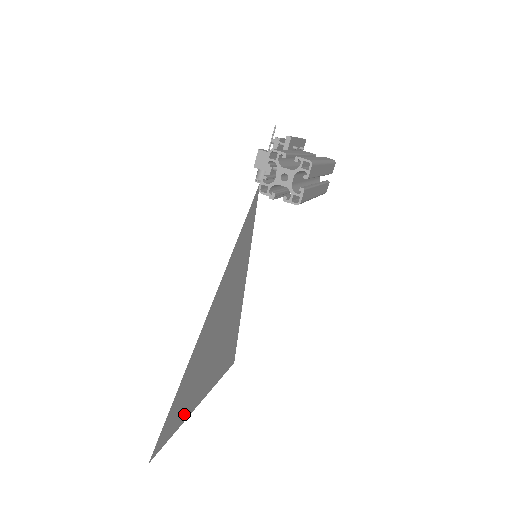
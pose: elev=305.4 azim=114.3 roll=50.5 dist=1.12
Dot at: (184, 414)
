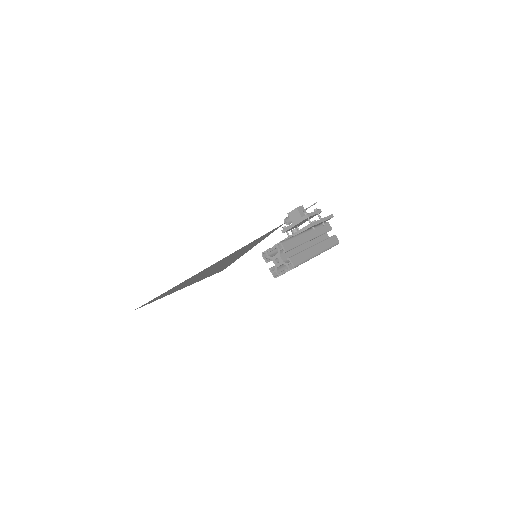
Dot at: (168, 294)
